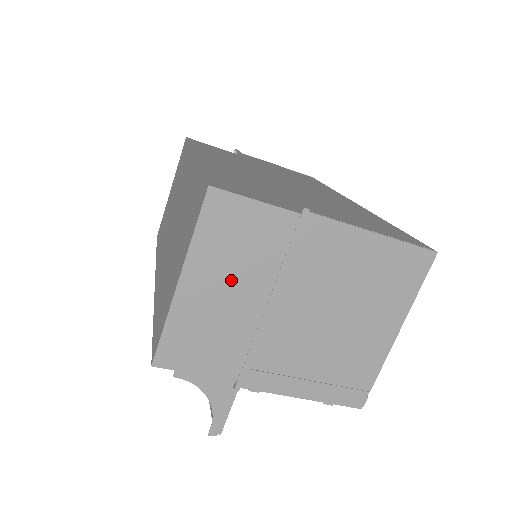
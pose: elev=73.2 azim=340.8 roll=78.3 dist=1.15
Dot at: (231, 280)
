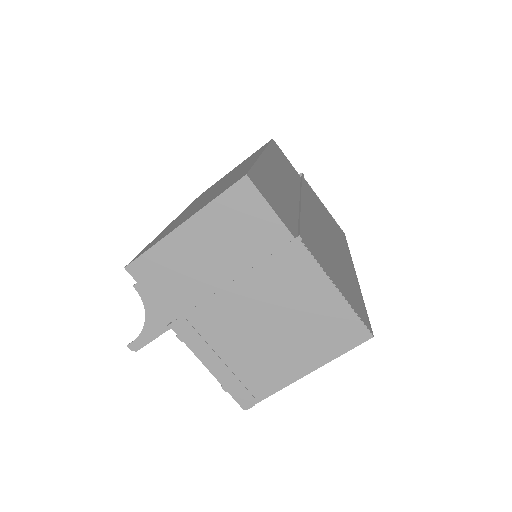
Dot at: (217, 249)
